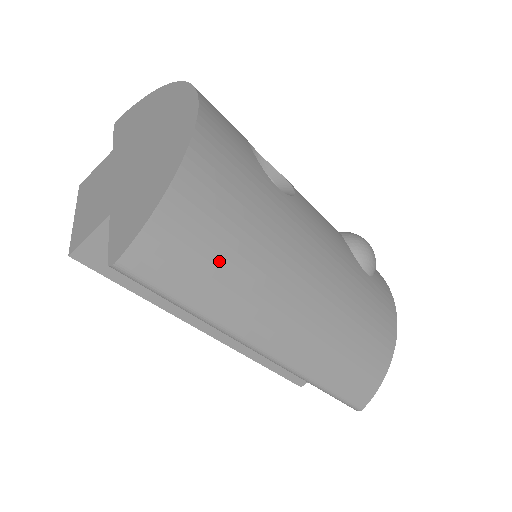
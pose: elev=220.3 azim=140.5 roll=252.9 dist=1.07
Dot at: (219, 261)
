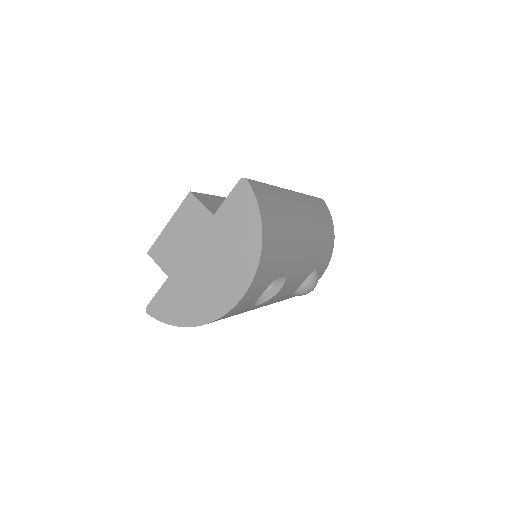
Dot at: occluded
